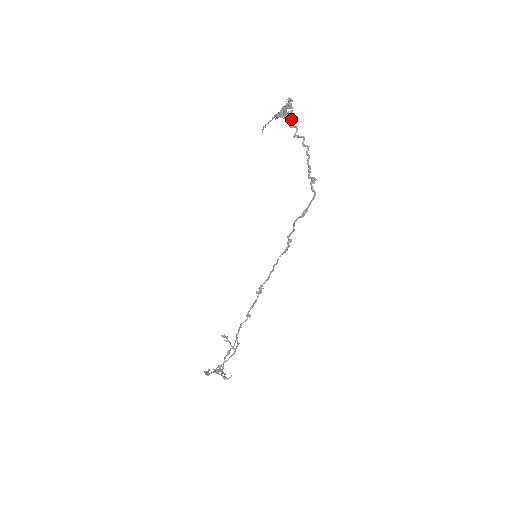
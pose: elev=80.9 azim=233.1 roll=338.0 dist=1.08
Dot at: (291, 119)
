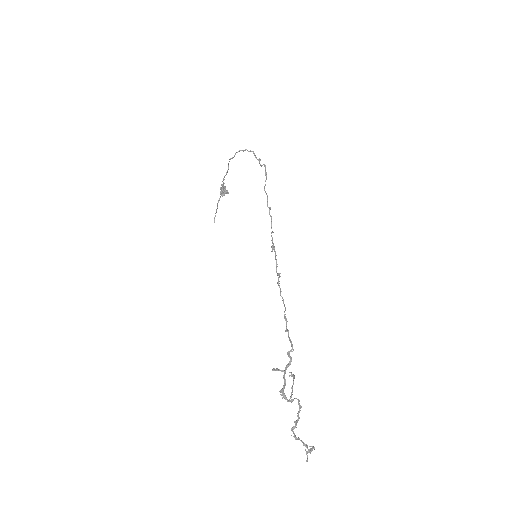
Dot at: (230, 159)
